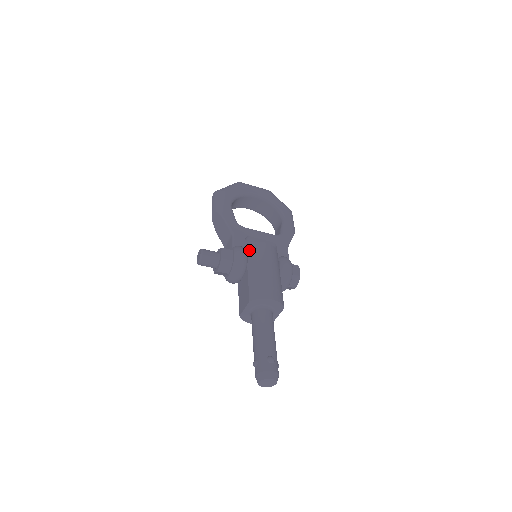
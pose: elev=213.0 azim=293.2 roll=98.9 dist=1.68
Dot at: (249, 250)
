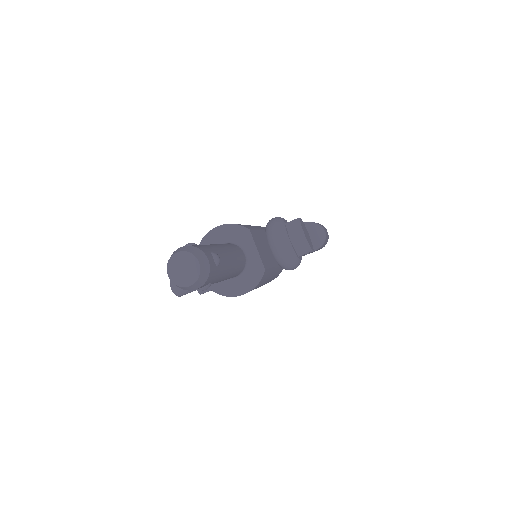
Dot at: occluded
